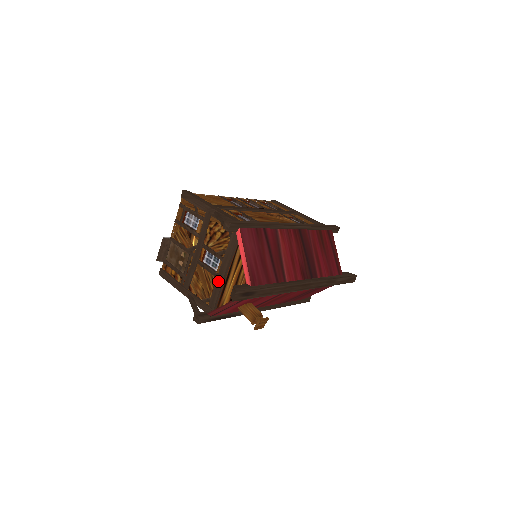
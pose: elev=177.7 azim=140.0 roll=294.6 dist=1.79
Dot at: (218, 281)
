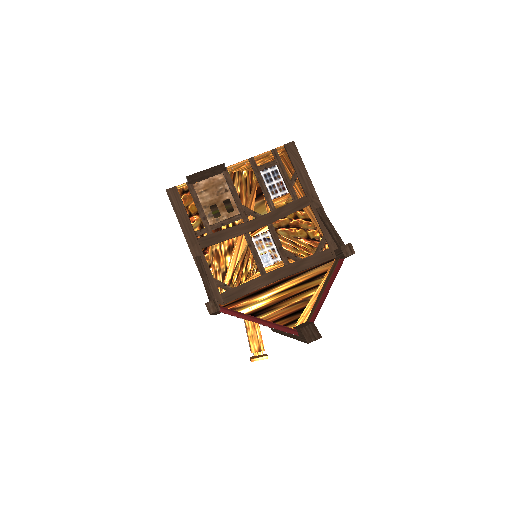
Dot at: (260, 280)
